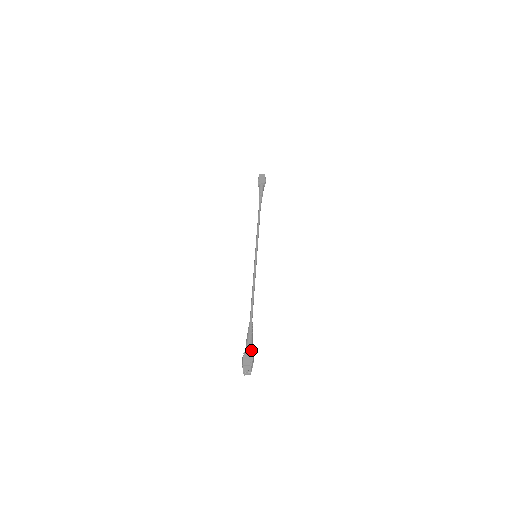
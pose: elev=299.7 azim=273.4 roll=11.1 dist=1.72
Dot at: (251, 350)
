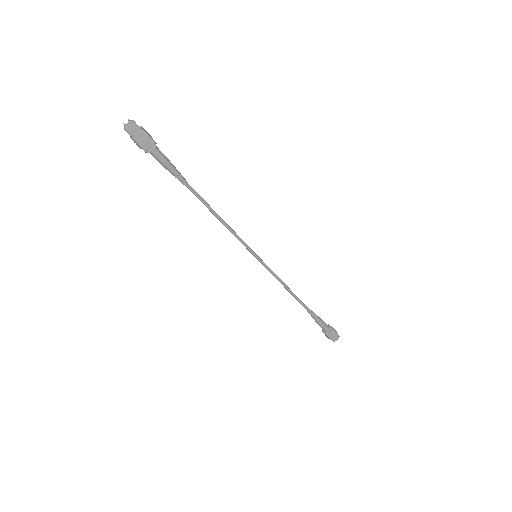
Dot at: (328, 327)
